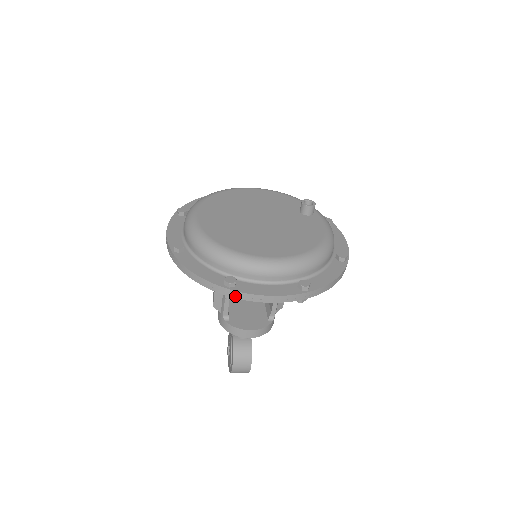
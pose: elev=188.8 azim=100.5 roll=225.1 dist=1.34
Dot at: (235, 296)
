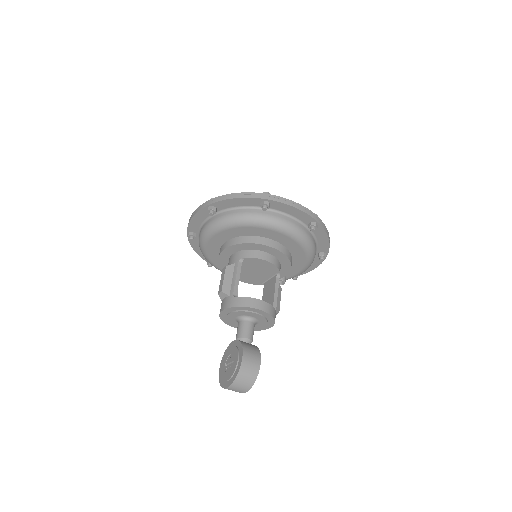
Dot at: (273, 199)
